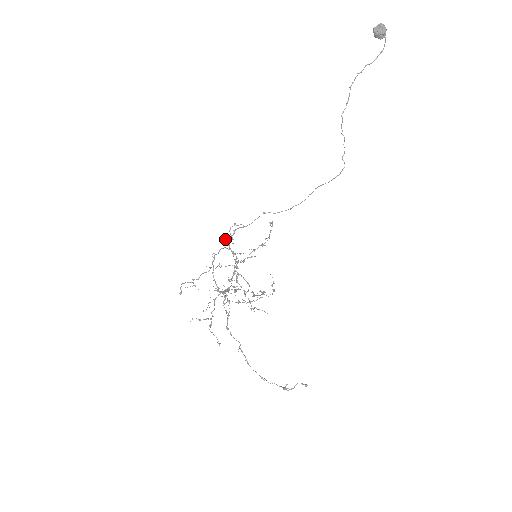
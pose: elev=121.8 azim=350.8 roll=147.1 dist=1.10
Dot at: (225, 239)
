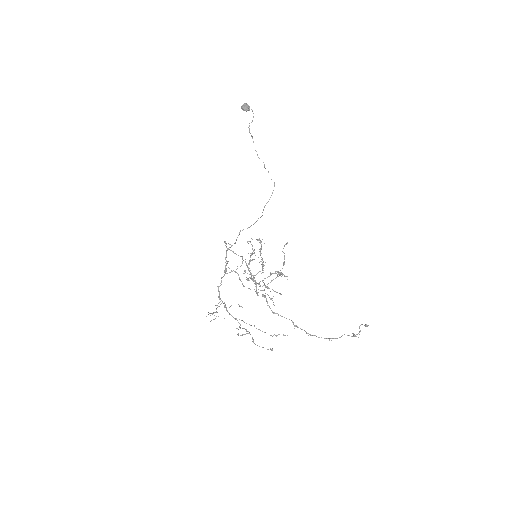
Dot at: occluded
